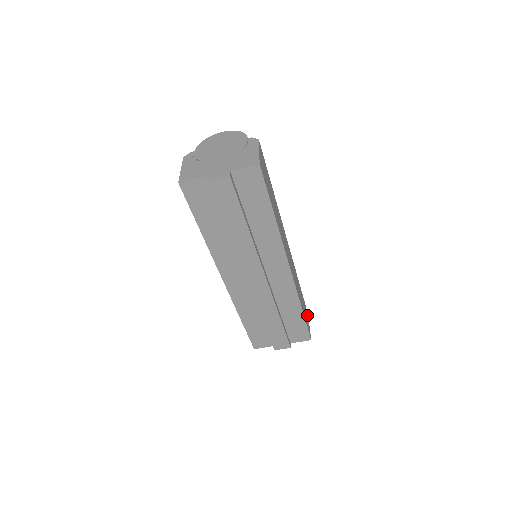
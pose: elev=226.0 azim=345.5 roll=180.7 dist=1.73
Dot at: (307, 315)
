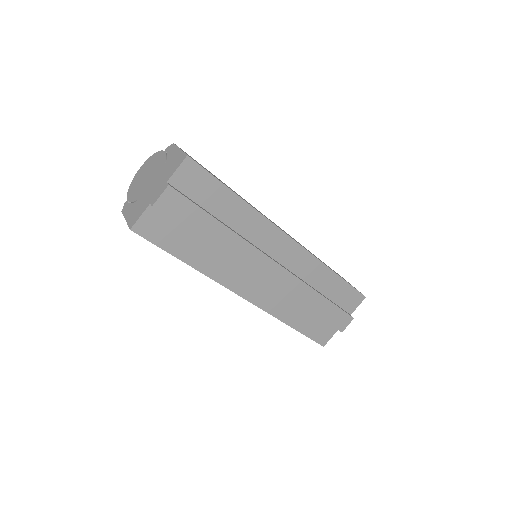
Dot at: occluded
